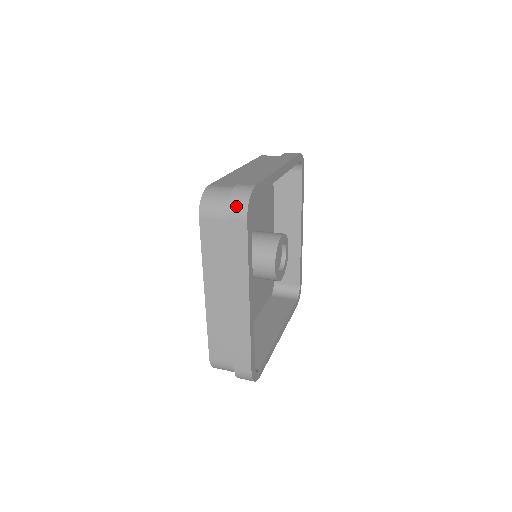
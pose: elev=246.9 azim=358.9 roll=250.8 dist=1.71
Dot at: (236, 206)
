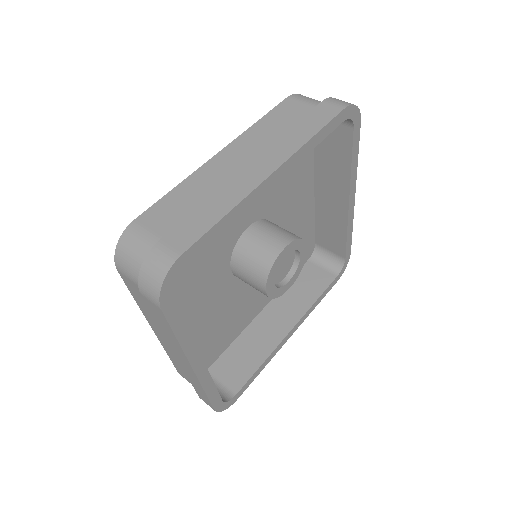
Dot at: (147, 286)
